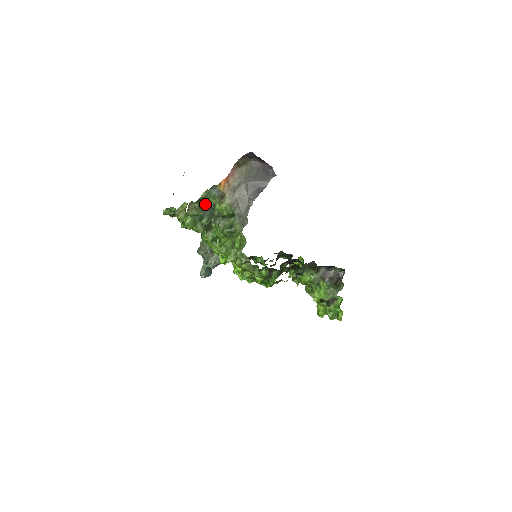
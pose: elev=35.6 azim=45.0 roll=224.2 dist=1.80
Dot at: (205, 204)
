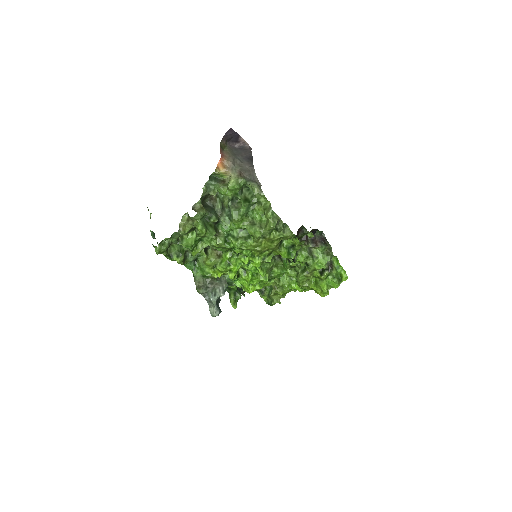
Dot at: (204, 206)
